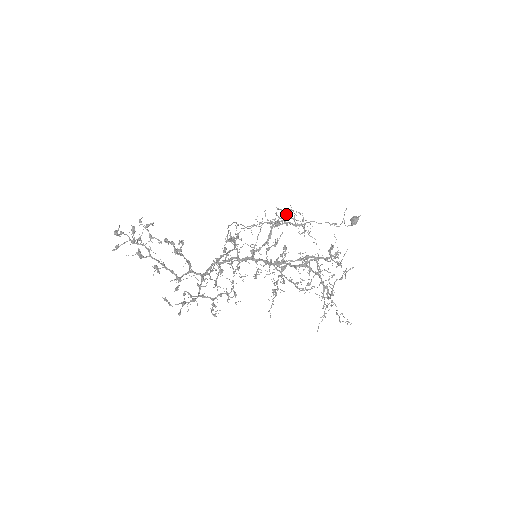
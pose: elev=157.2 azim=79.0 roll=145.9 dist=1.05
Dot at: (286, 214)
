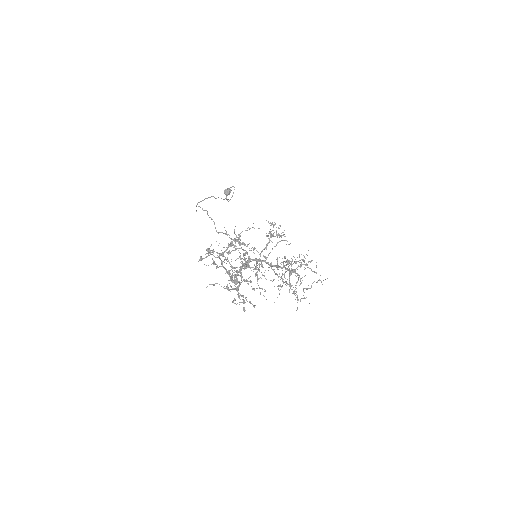
Dot at: occluded
